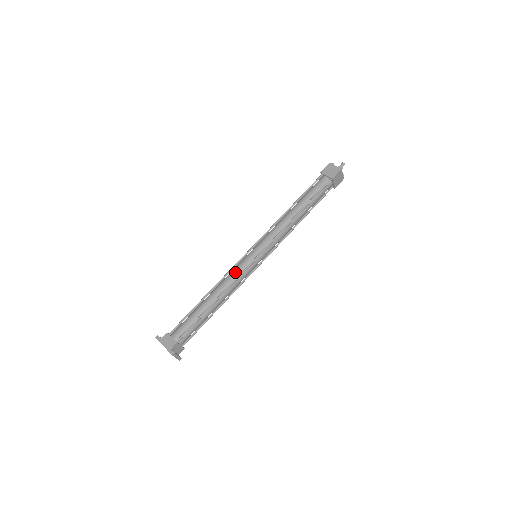
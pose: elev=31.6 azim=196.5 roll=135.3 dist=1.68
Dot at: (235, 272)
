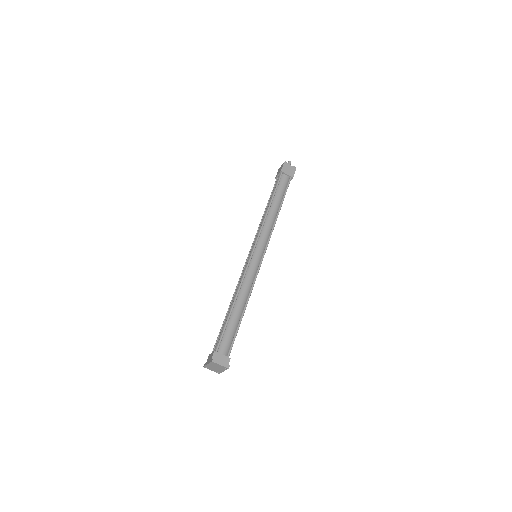
Dot at: (242, 275)
